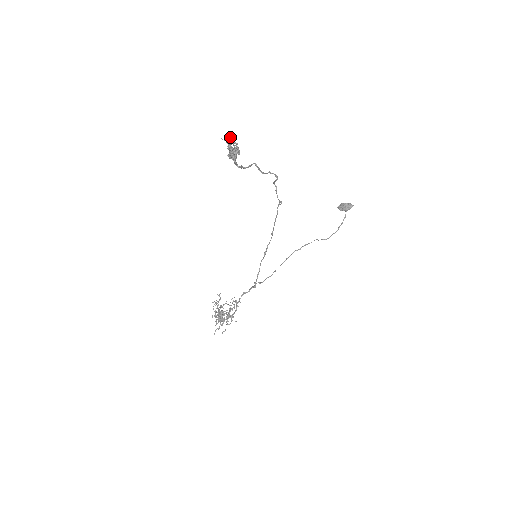
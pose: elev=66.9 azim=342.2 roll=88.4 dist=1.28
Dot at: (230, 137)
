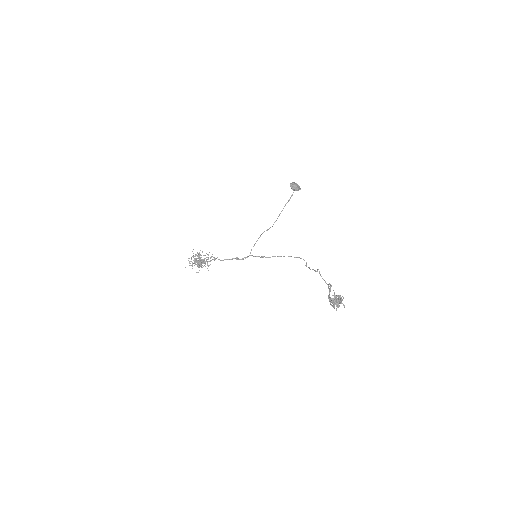
Dot at: (344, 305)
